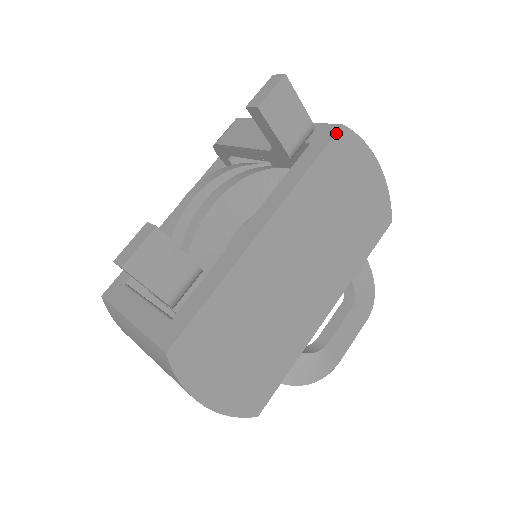
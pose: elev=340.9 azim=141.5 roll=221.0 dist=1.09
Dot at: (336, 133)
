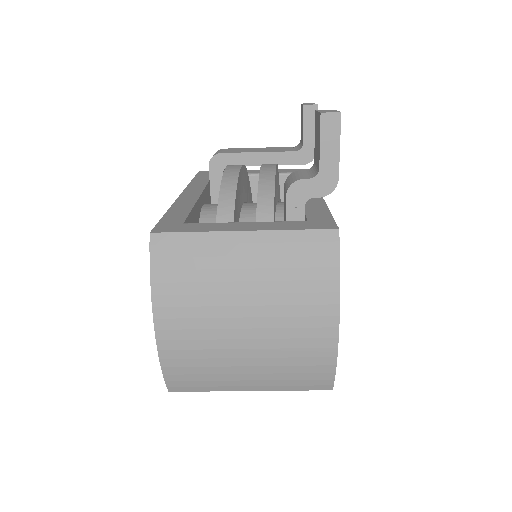
Dot at: occluded
